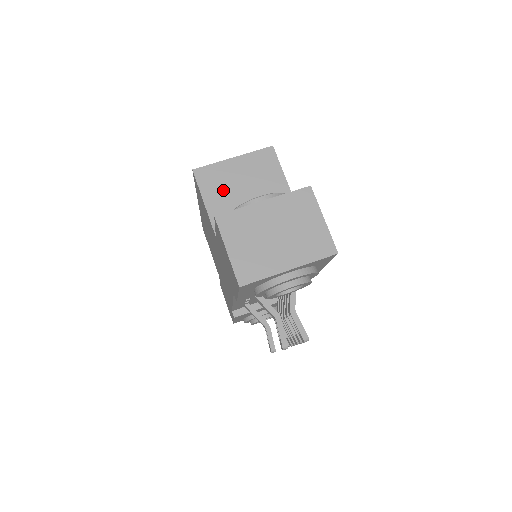
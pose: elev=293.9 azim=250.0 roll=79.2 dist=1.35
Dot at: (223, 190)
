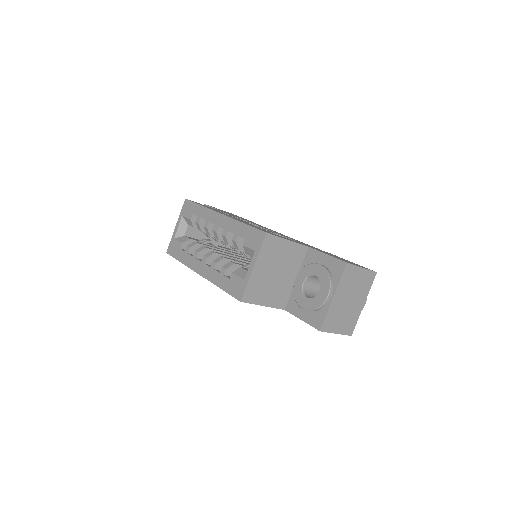
Dot at: (266, 288)
